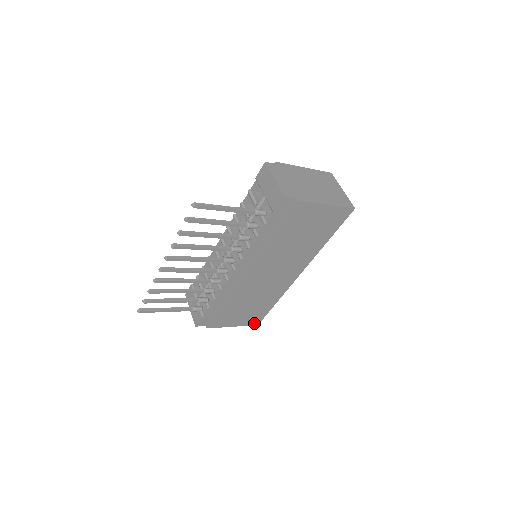
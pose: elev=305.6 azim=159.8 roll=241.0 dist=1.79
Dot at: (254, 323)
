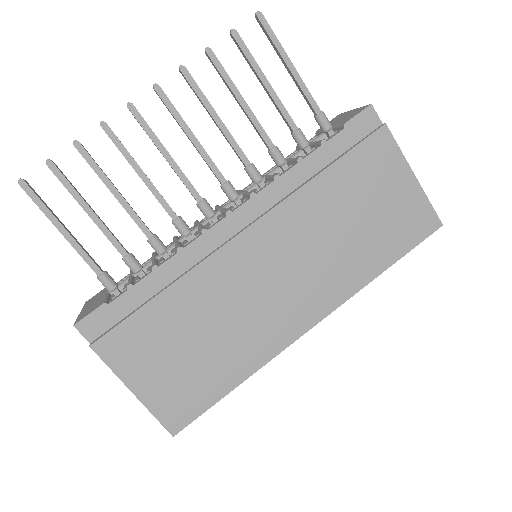
Dot at: (171, 422)
